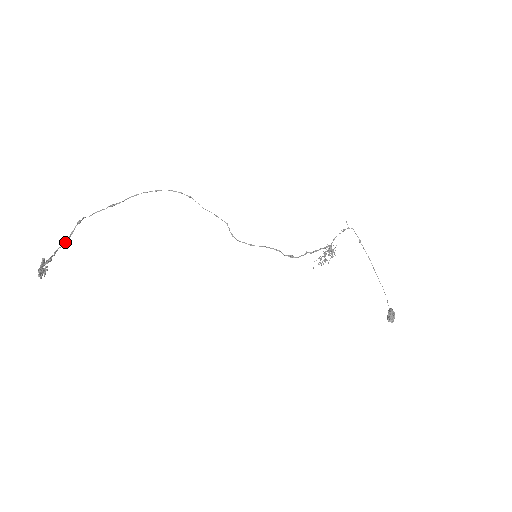
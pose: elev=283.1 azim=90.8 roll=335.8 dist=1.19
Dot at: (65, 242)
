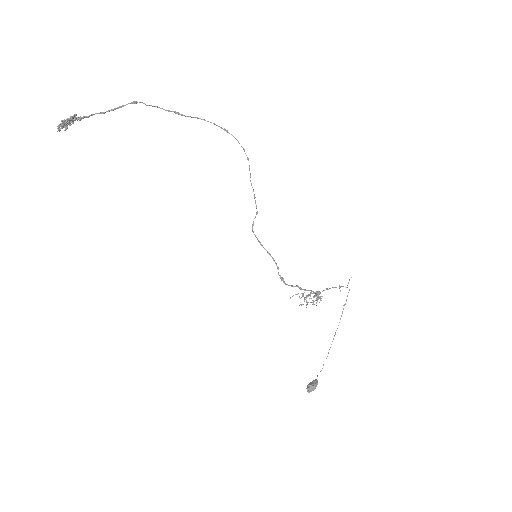
Dot at: (107, 111)
